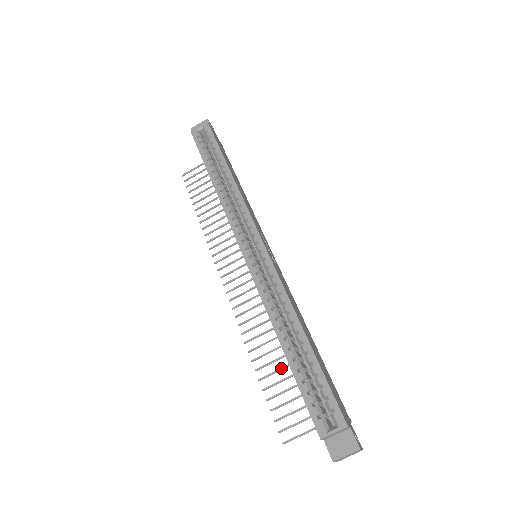
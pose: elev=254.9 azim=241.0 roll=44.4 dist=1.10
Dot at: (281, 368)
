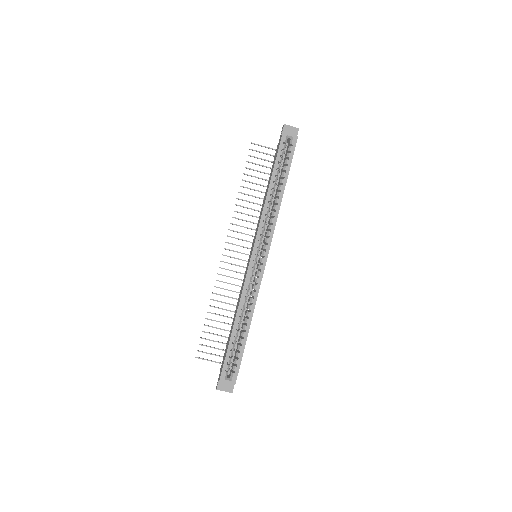
Dot at: (222, 322)
